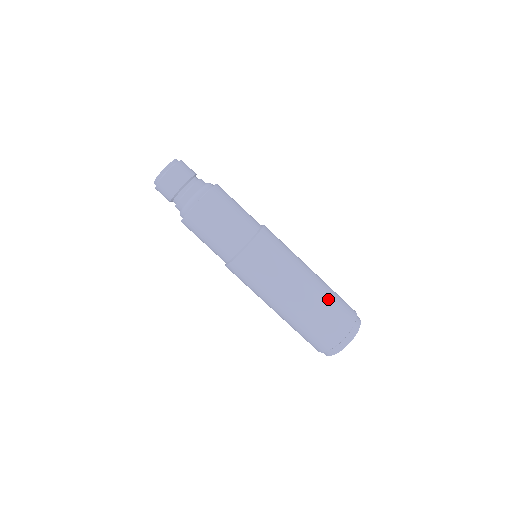
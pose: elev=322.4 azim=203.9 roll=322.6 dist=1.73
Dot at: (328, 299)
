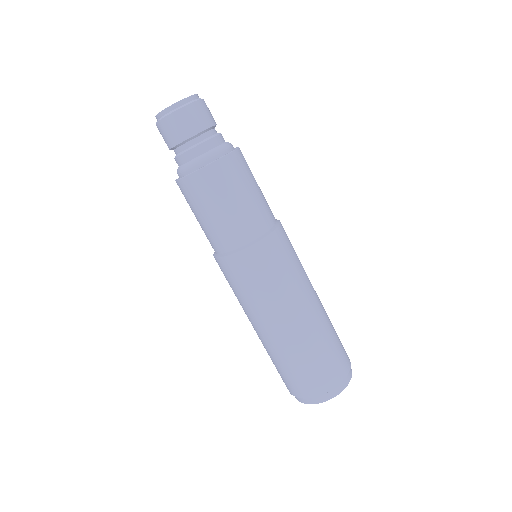
Dot at: (332, 325)
